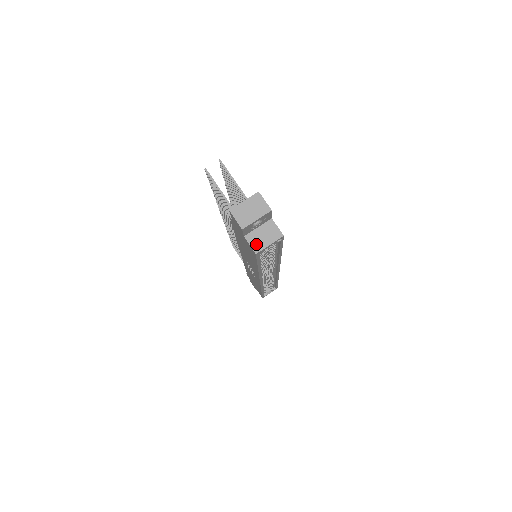
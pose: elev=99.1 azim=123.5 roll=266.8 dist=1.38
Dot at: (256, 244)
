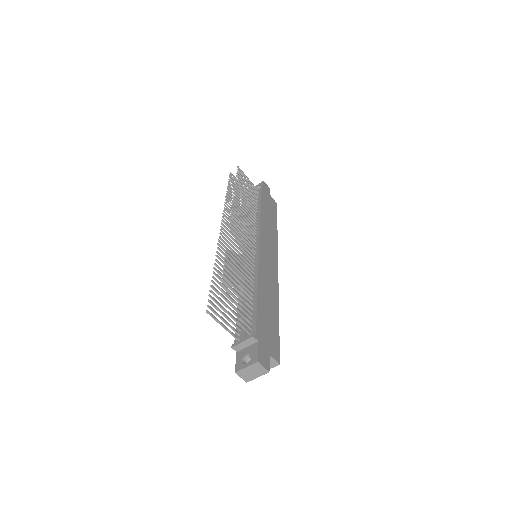
Dot at: occluded
